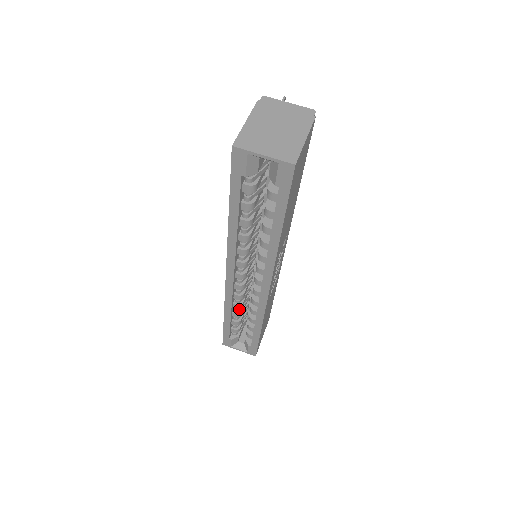
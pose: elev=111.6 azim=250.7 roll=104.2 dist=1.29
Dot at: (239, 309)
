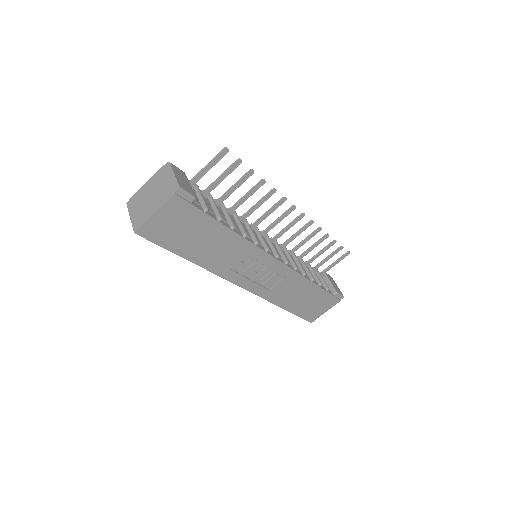
Dot at: occluded
